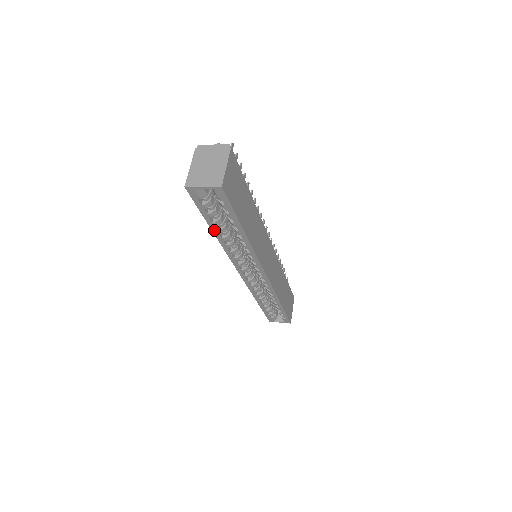
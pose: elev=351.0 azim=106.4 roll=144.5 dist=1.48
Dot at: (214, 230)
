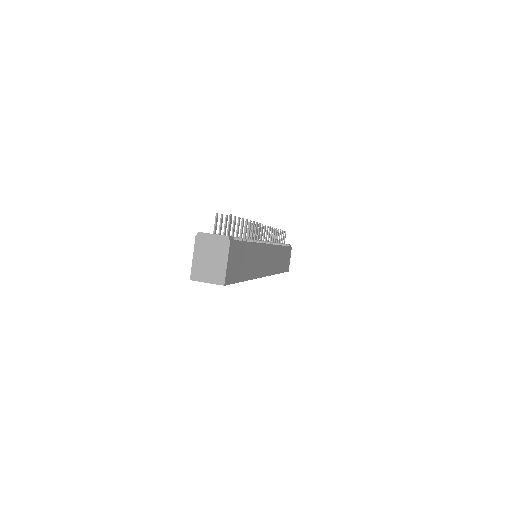
Dot at: occluded
